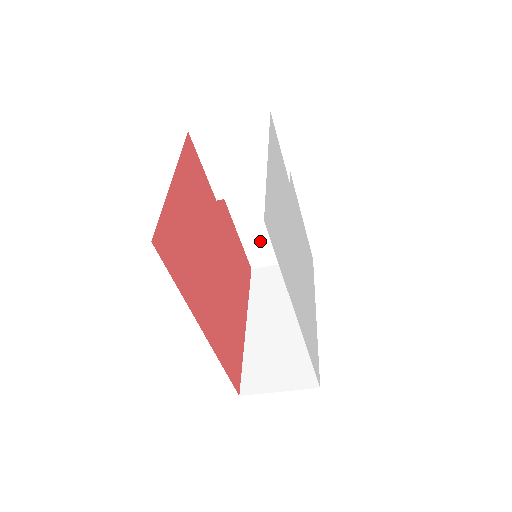
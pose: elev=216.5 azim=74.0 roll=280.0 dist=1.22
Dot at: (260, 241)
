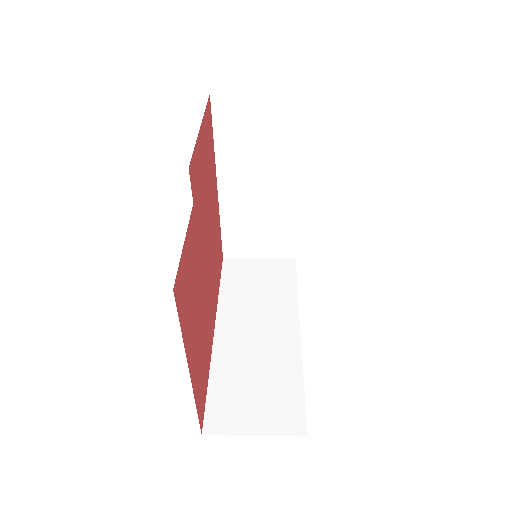
Dot at: occluded
